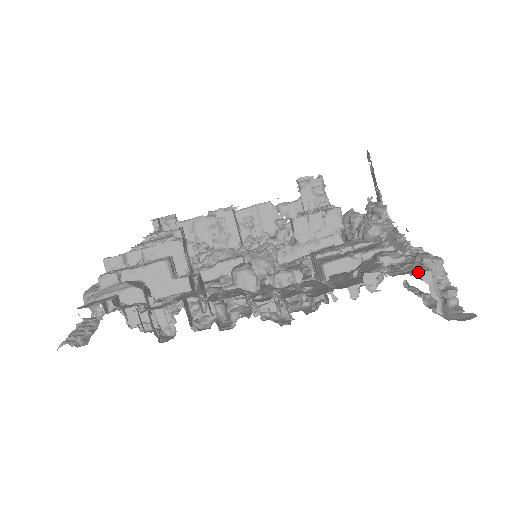
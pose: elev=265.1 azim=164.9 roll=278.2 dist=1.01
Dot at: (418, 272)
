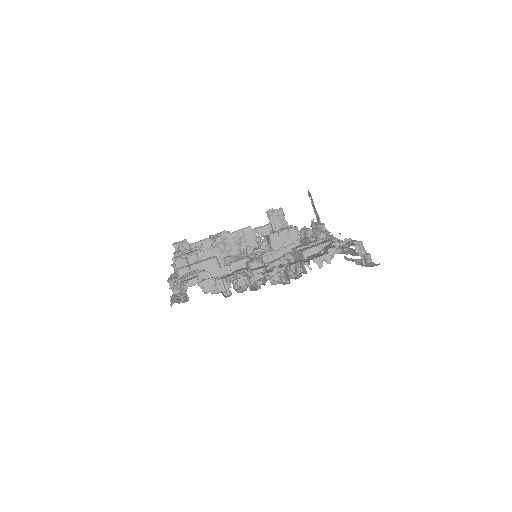
Dot at: occluded
